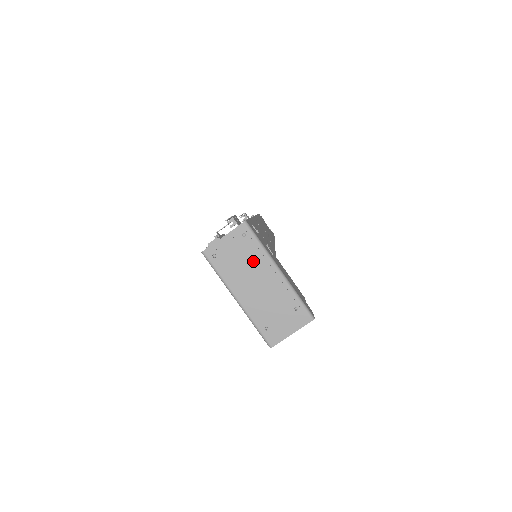
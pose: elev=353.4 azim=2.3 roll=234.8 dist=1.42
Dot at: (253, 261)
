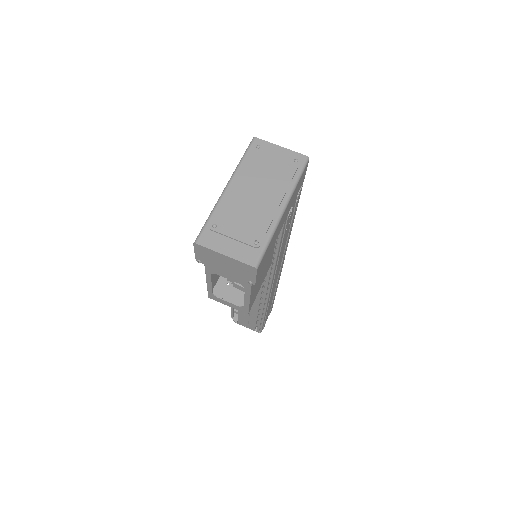
Dot at: (277, 180)
